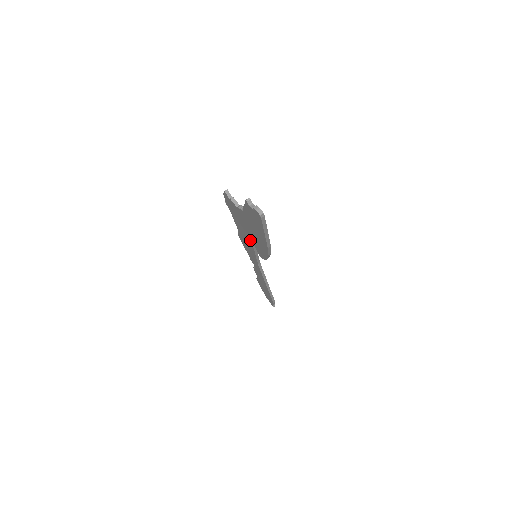
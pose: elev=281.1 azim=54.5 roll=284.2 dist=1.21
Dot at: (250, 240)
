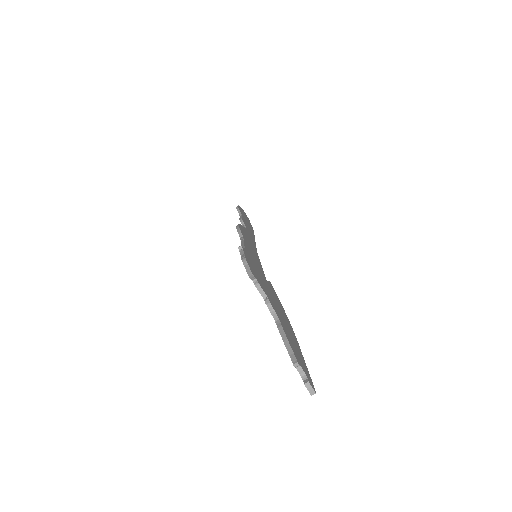
Dot at: occluded
